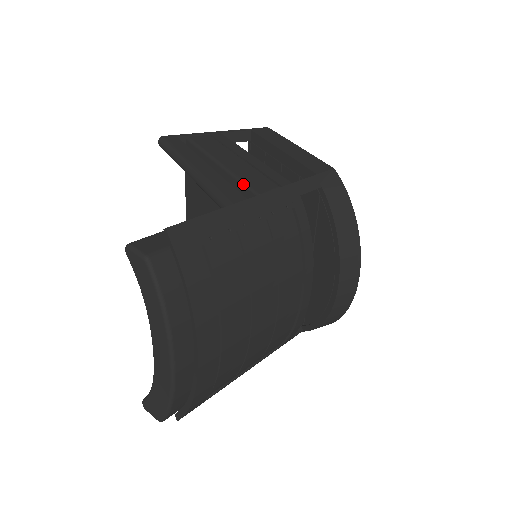
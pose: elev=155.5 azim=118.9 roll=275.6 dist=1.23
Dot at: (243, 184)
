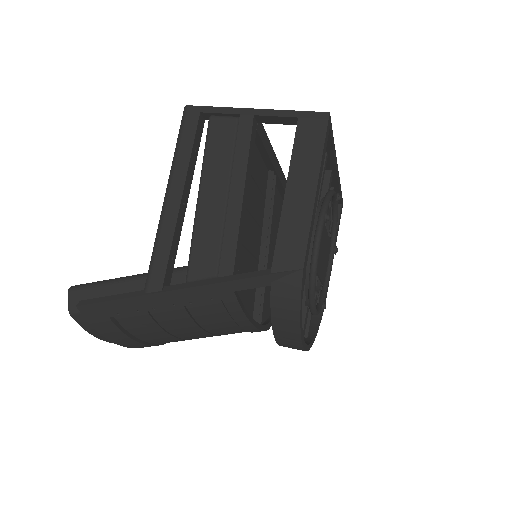
Dot at: occluded
